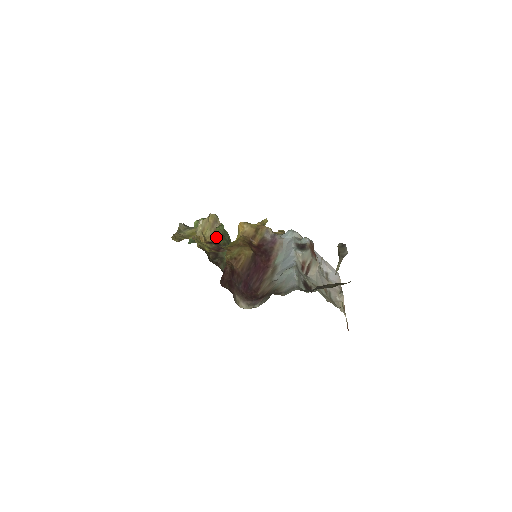
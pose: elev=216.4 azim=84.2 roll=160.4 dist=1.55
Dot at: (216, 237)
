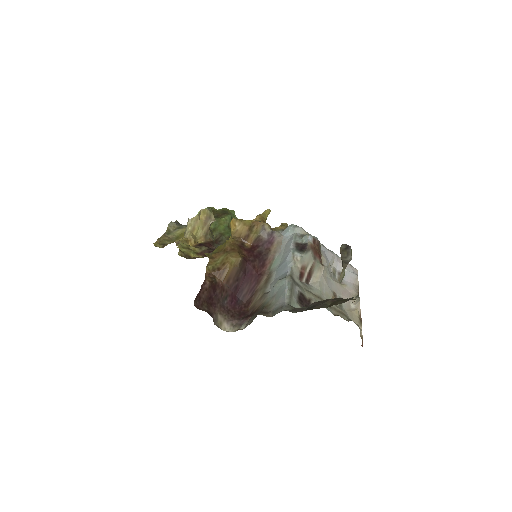
Dot at: (211, 235)
